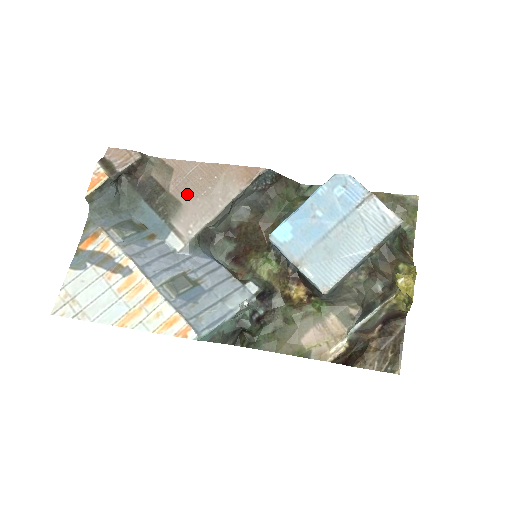
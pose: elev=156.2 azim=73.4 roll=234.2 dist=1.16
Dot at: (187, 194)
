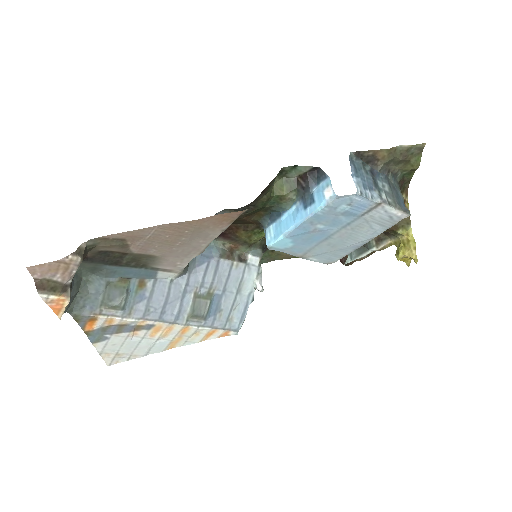
Dot at: (158, 250)
